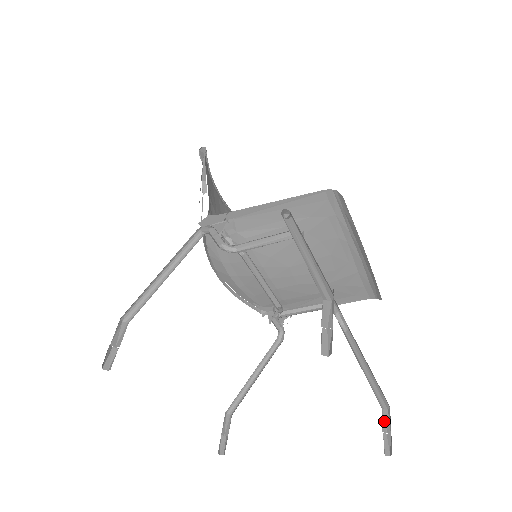
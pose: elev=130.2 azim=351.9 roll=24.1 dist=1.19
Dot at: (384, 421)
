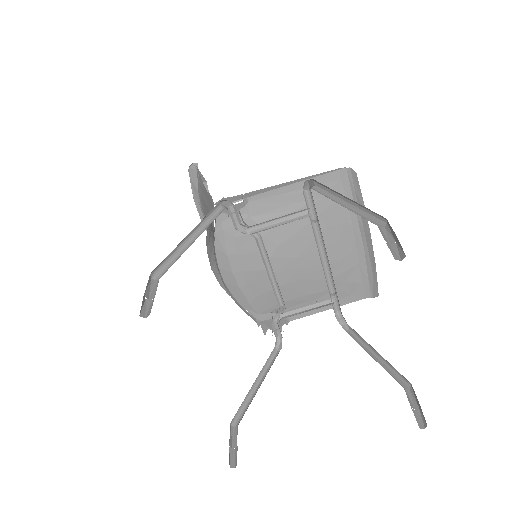
Dot at: (409, 399)
